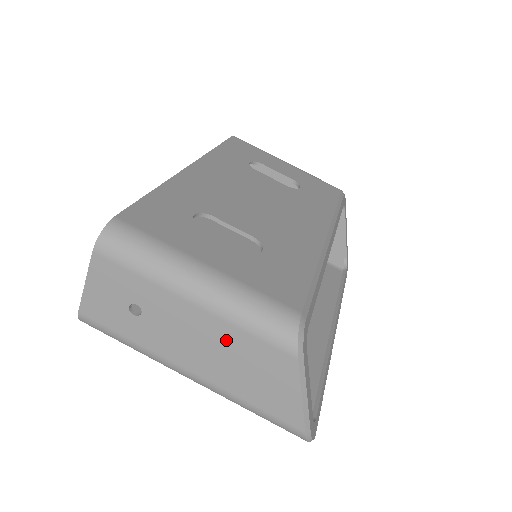
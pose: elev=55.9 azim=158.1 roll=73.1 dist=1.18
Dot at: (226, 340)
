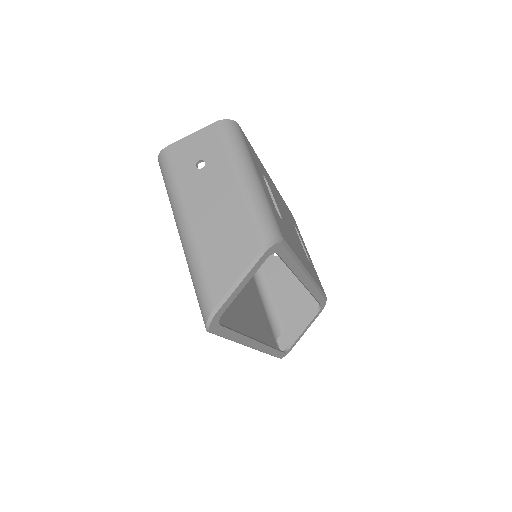
Dot at: (232, 212)
